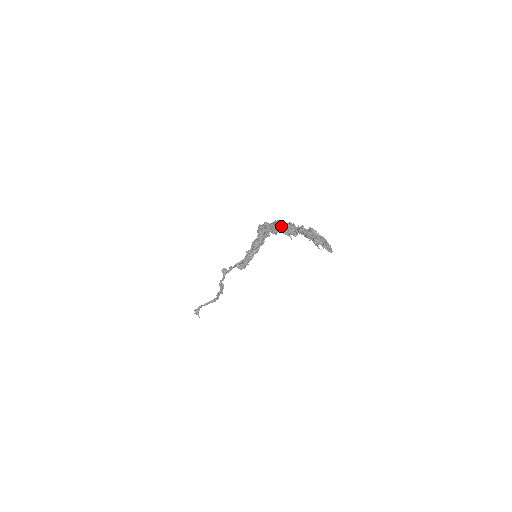
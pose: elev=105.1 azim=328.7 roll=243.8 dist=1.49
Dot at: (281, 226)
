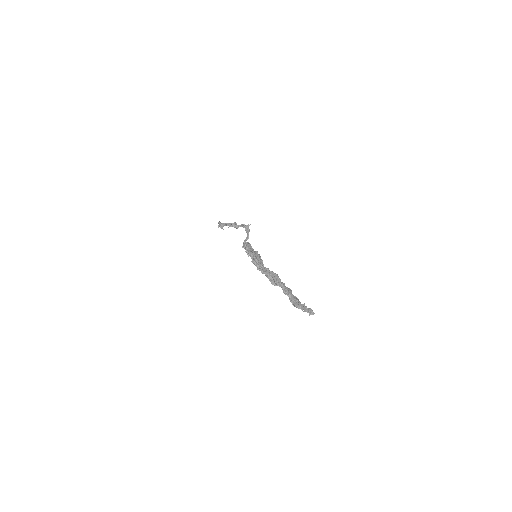
Dot at: (269, 279)
